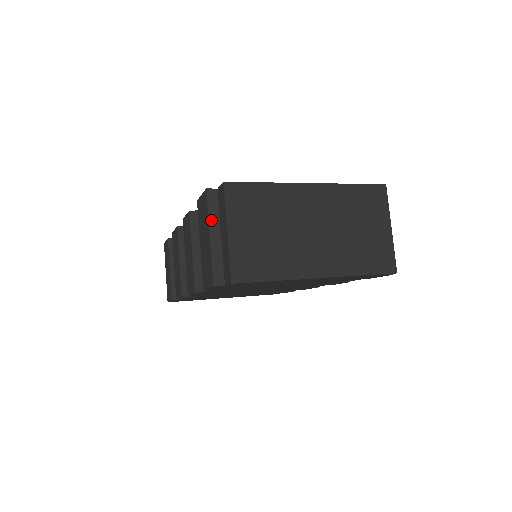
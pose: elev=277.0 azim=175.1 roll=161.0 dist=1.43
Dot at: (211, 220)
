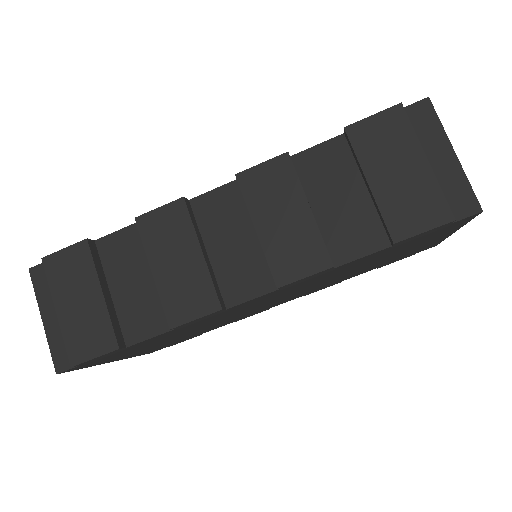
Dot at: (418, 141)
